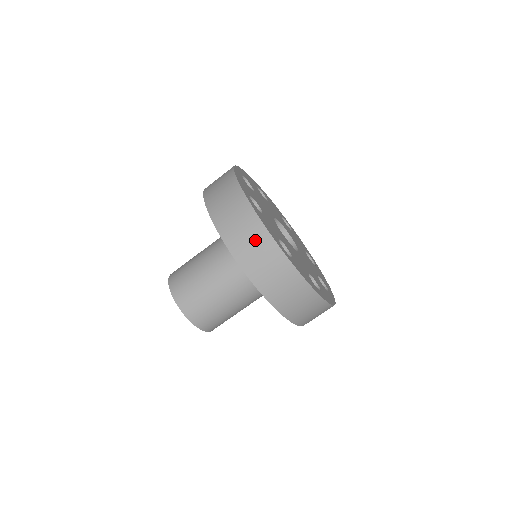
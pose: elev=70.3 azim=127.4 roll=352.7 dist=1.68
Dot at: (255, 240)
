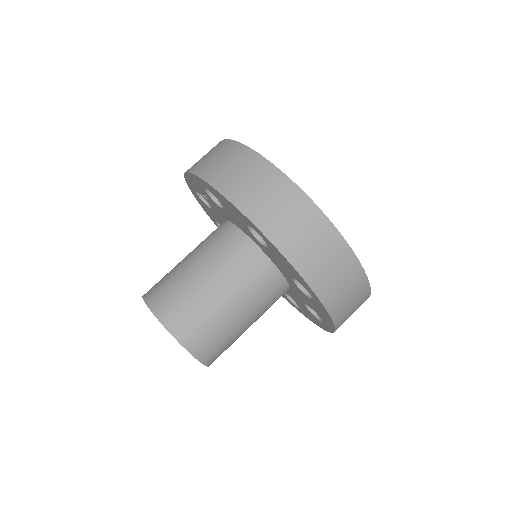
Dot at: (330, 253)
